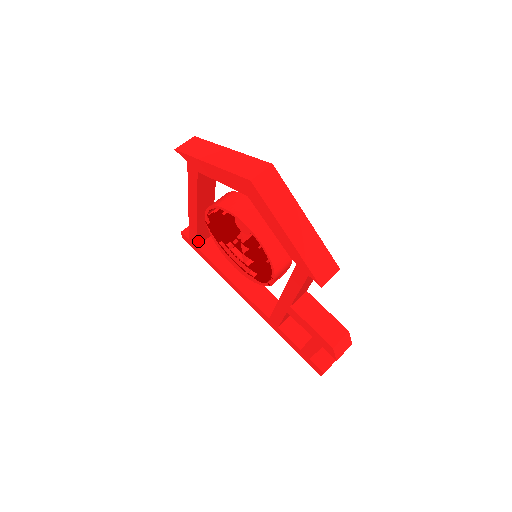
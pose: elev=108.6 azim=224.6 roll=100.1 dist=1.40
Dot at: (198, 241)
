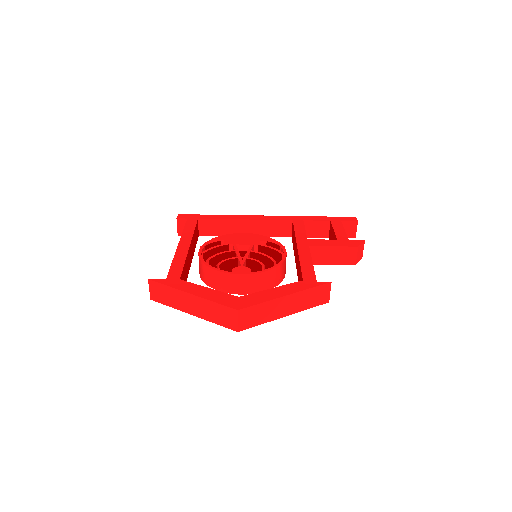
Dot at: (197, 238)
